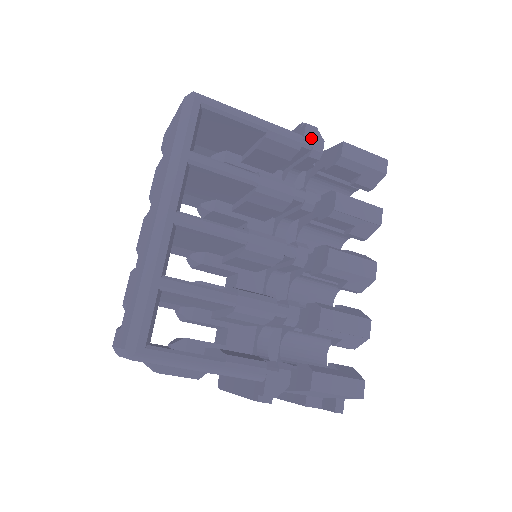
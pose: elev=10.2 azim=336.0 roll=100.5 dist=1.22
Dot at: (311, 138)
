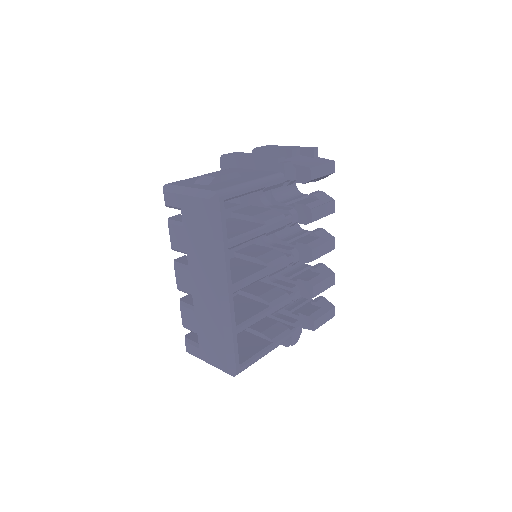
Dot at: (289, 173)
